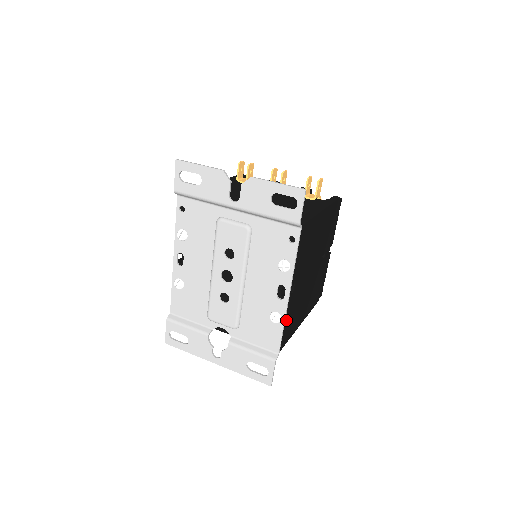
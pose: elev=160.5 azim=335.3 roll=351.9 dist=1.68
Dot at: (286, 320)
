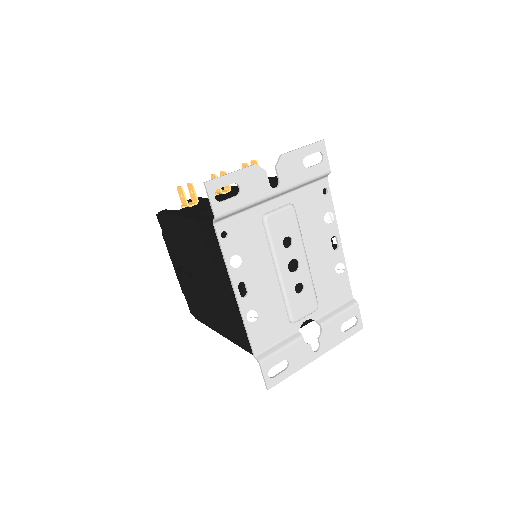
Dot at: occluded
